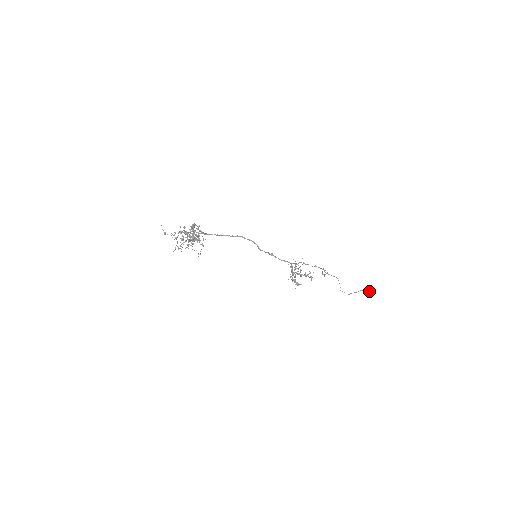
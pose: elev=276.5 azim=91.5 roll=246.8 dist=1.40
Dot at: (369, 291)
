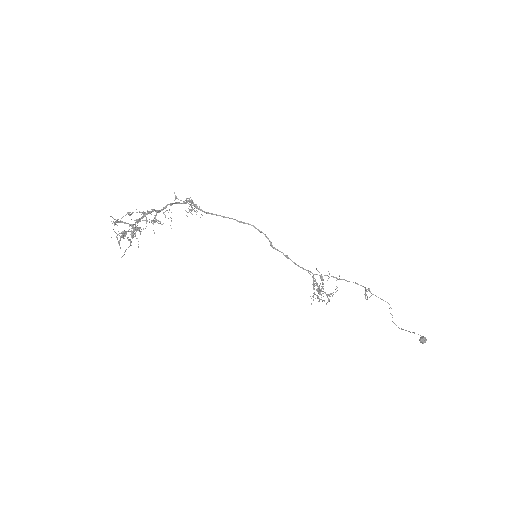
Dot at: (423, 339)
